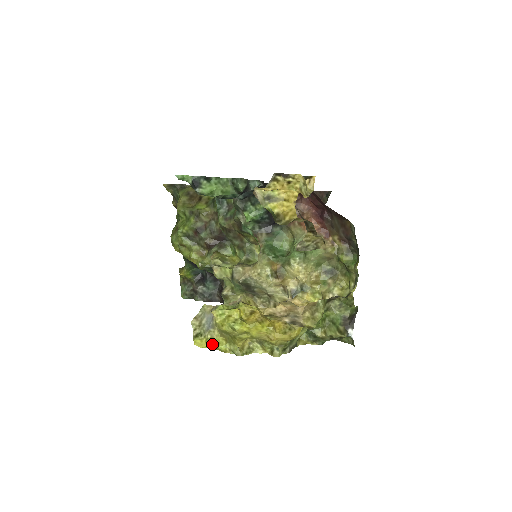
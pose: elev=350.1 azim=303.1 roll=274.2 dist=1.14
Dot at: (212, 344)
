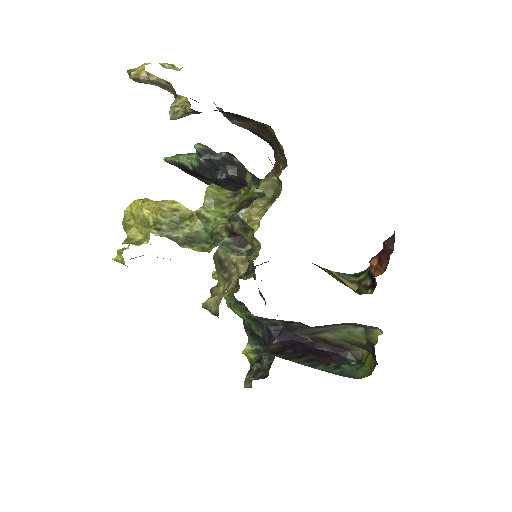
Dot at: (118, 249)
